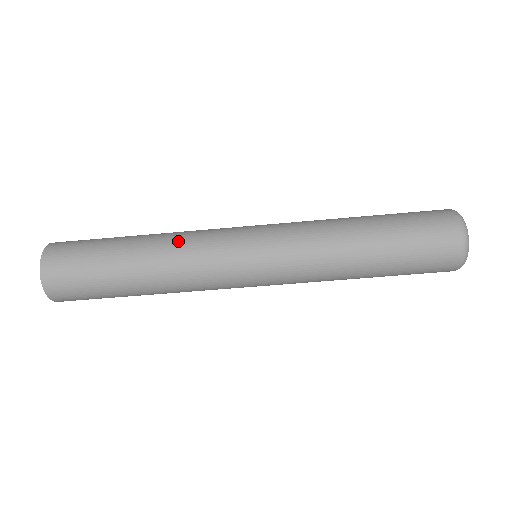
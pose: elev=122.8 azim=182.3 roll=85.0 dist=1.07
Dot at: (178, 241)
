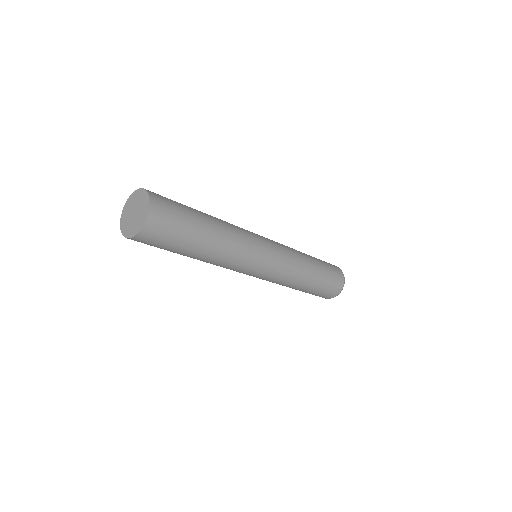
Dot at: occluded
